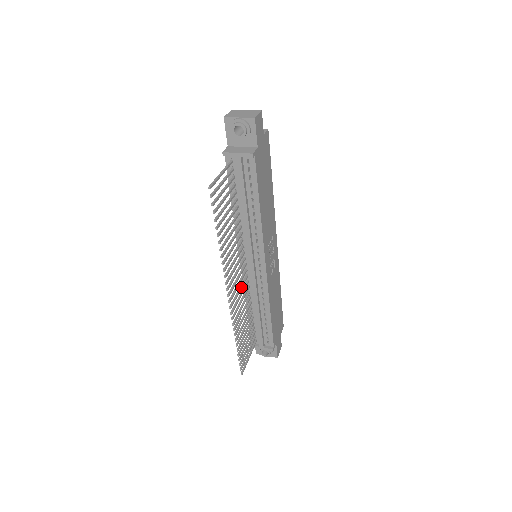
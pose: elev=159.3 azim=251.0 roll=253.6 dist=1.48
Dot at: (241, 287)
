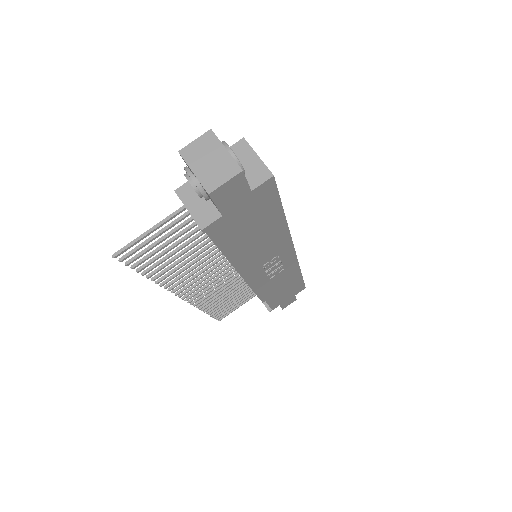
Dot at: (219, 281)
